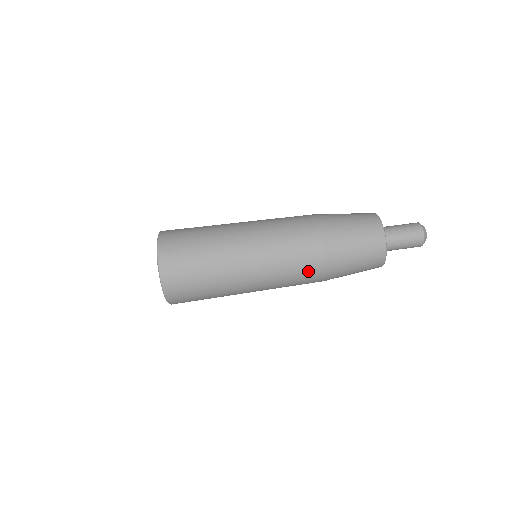
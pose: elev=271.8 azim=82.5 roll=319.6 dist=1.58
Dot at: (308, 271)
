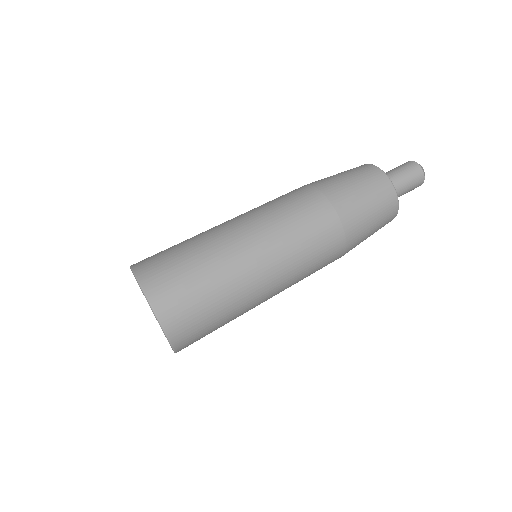
Dot at: (323, 234)
